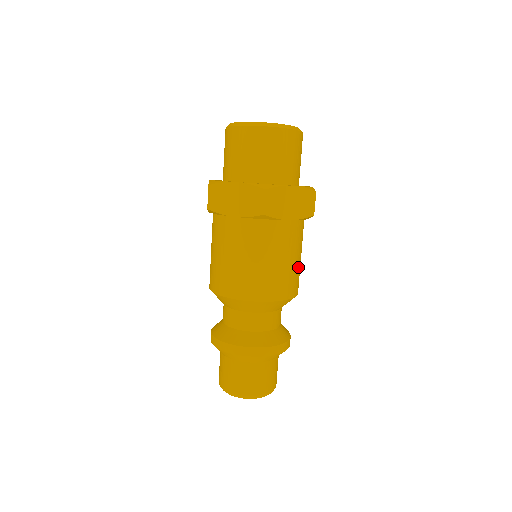
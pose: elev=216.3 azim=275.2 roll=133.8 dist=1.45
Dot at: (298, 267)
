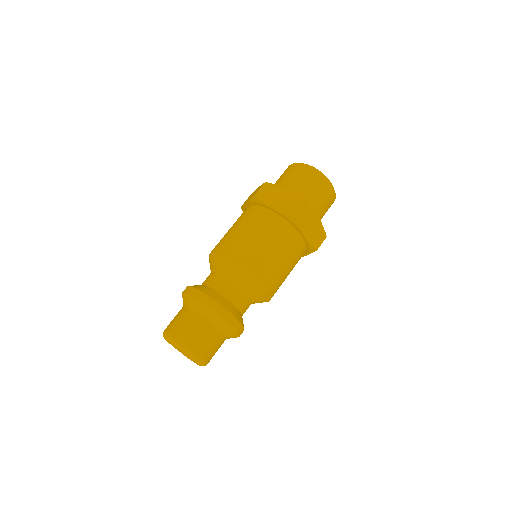
Dot at: (284, 279)
